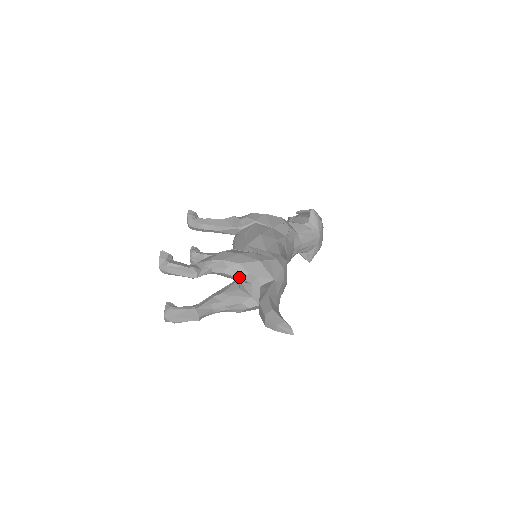
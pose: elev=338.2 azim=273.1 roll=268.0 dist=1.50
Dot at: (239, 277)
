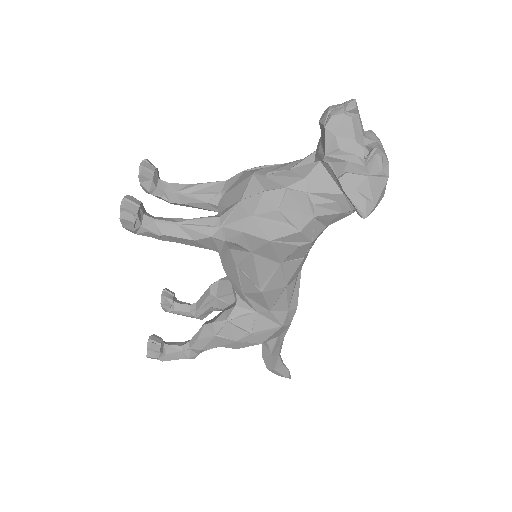
Dot at: occluded
